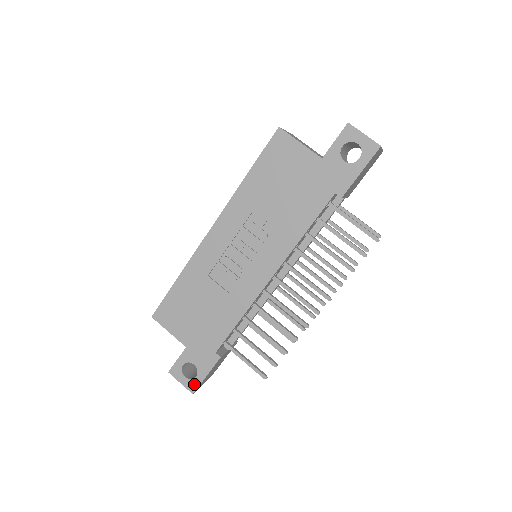
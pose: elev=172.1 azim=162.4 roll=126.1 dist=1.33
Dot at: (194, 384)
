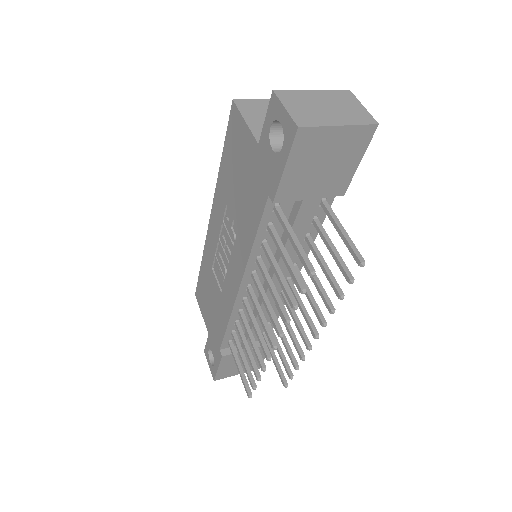
Dot at: (214, 372)
